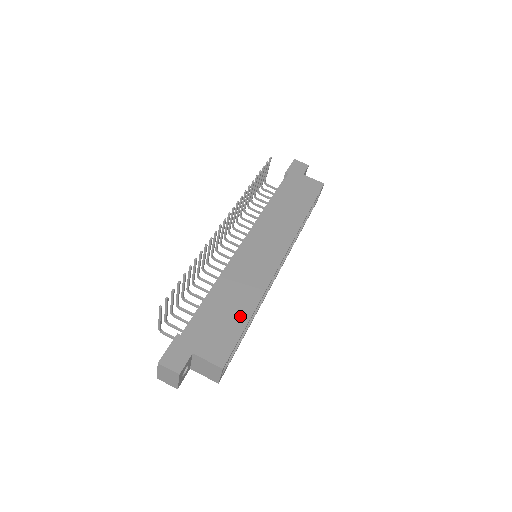
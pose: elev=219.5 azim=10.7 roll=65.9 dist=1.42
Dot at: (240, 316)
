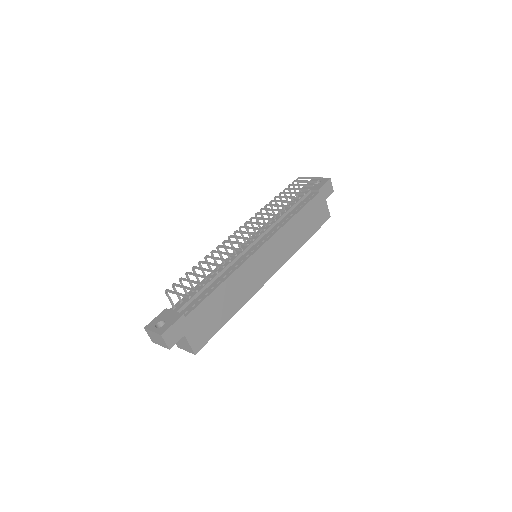
Dot at: (225, 316)
